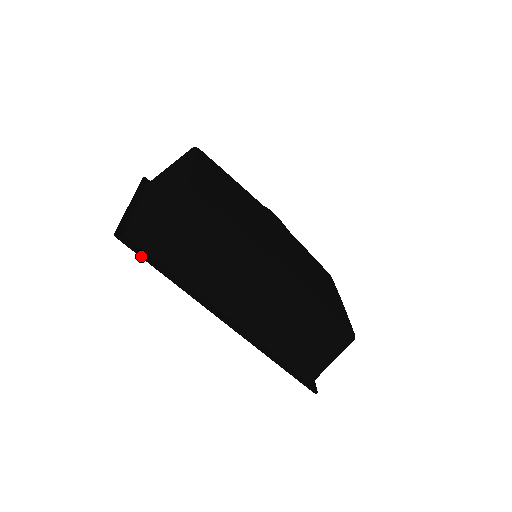
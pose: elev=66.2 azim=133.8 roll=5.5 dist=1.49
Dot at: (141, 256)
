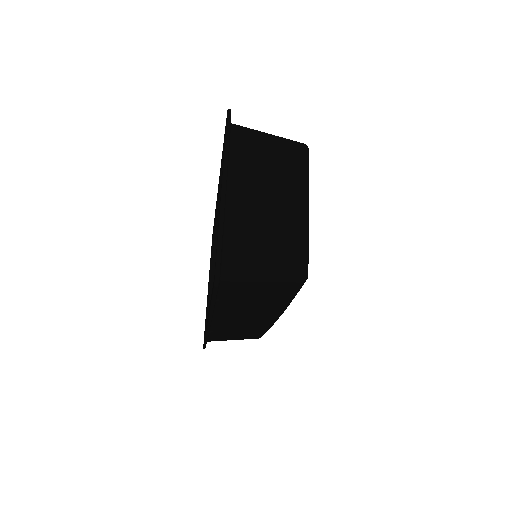
Dot at: (214, 297)
